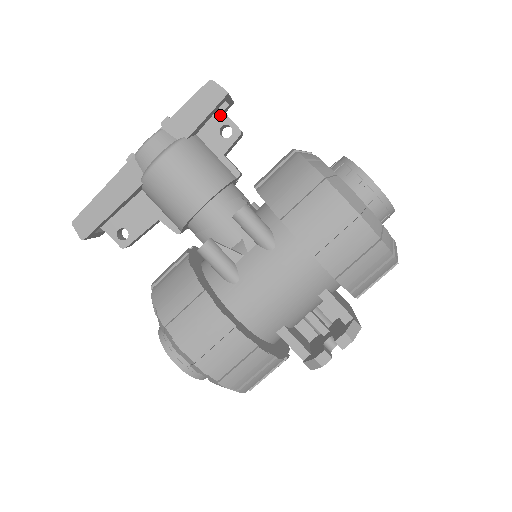
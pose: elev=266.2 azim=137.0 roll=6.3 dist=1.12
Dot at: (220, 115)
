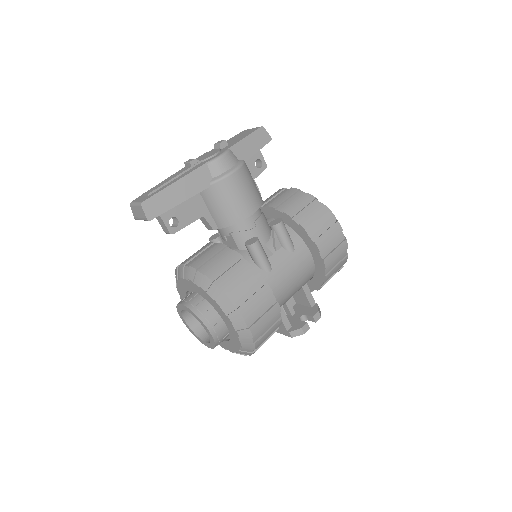
Dot at: occluded
